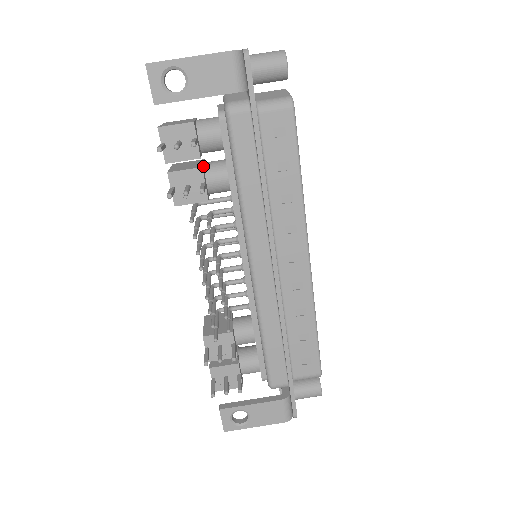
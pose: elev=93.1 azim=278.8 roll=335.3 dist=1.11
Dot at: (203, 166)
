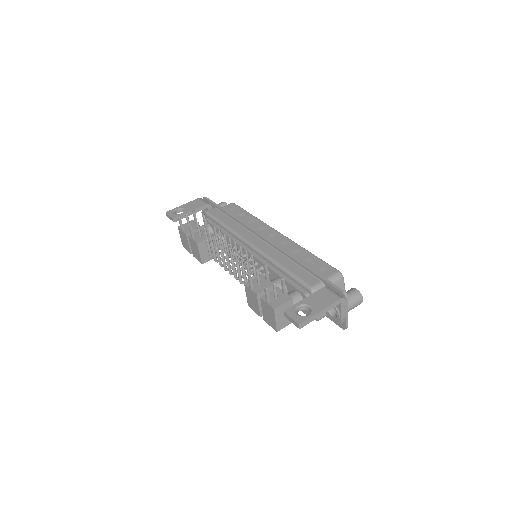
Dot at: occluded
